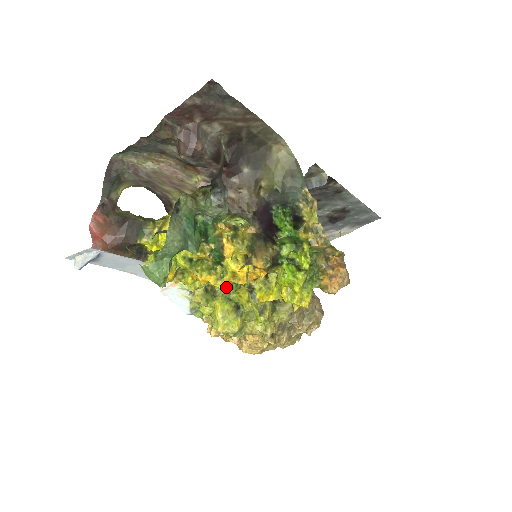
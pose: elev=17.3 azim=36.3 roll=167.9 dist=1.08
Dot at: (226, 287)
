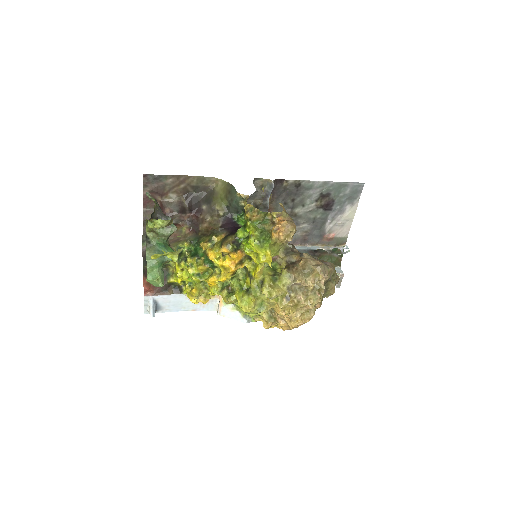
Dot at: (237, 283)
